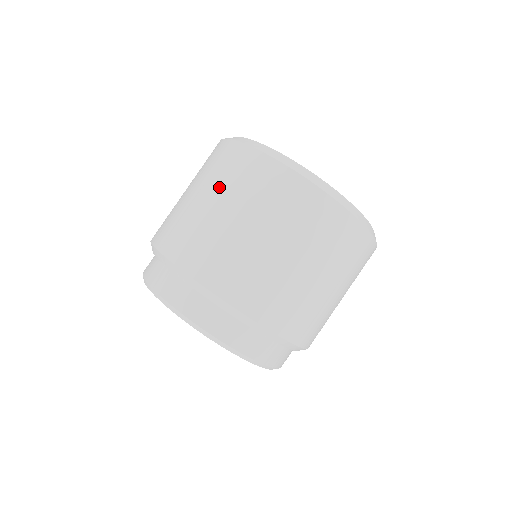
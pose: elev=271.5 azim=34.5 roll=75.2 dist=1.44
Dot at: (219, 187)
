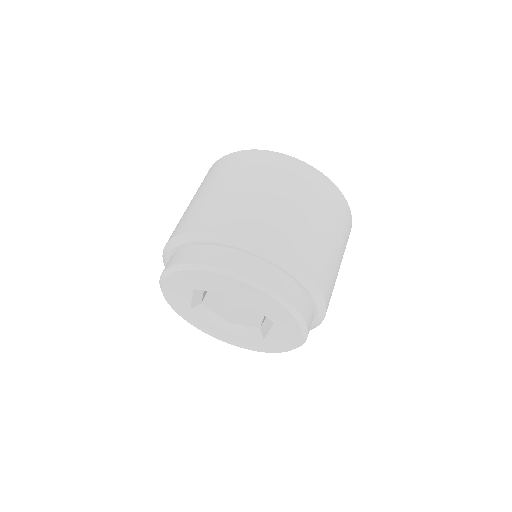
Dot at: occluded
